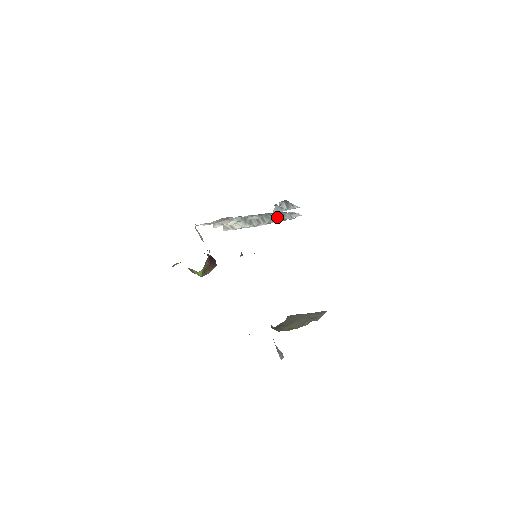
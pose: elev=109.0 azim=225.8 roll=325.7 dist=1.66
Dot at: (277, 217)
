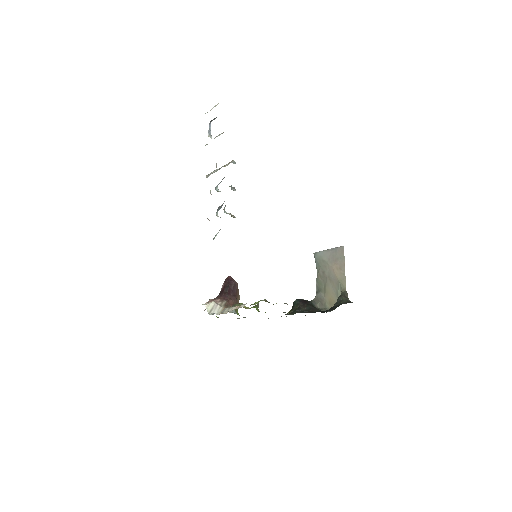
Dot at: occluded
